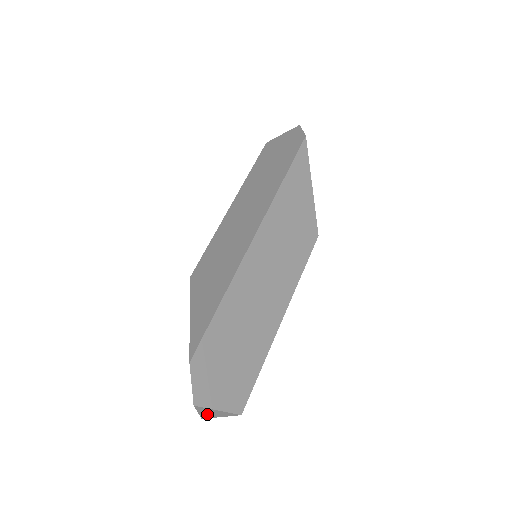
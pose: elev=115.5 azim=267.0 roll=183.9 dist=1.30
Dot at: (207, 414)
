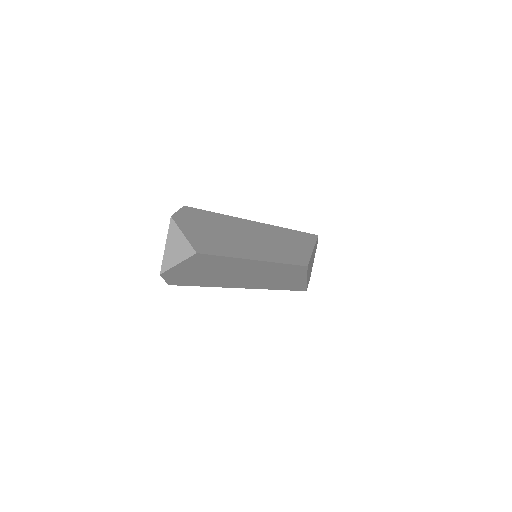
Dot at: (170, 252)
